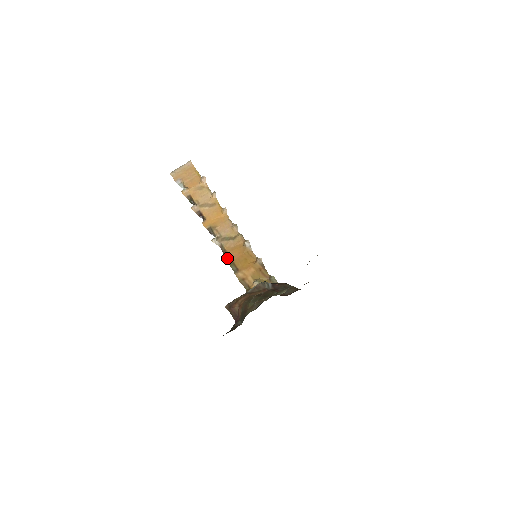
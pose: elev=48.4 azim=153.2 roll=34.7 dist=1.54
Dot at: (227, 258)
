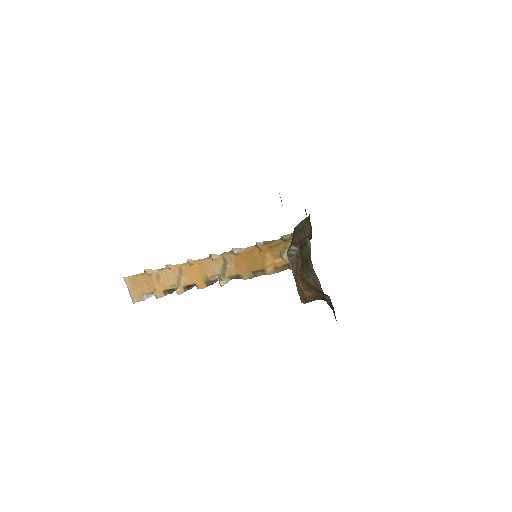
Dot at: (246, 277)
